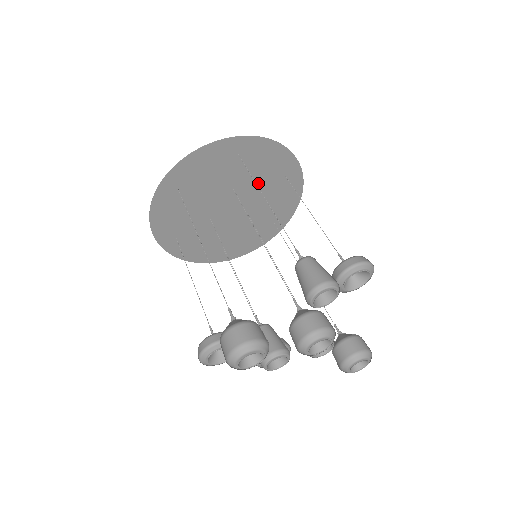
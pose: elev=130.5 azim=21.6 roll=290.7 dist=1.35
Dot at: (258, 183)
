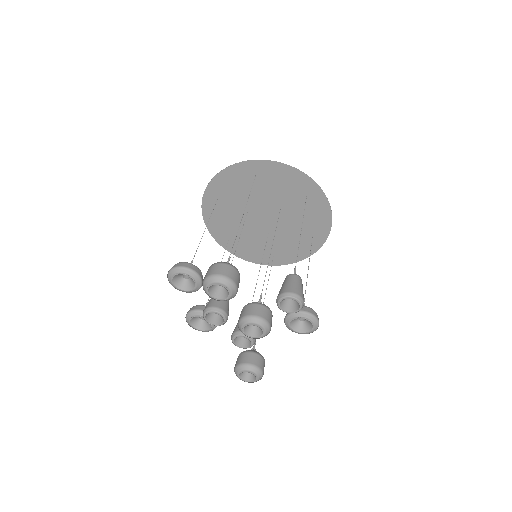
Dot at: (295, 223)
